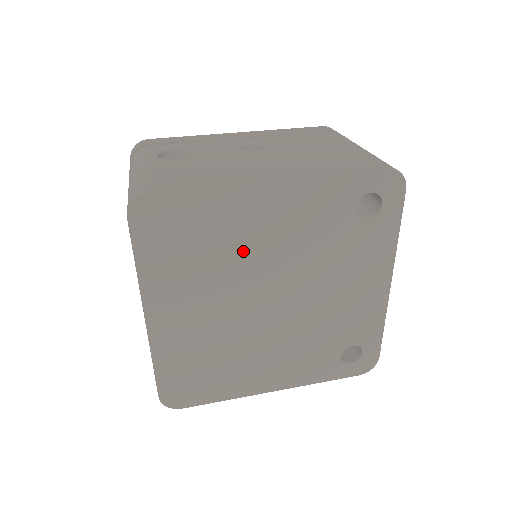
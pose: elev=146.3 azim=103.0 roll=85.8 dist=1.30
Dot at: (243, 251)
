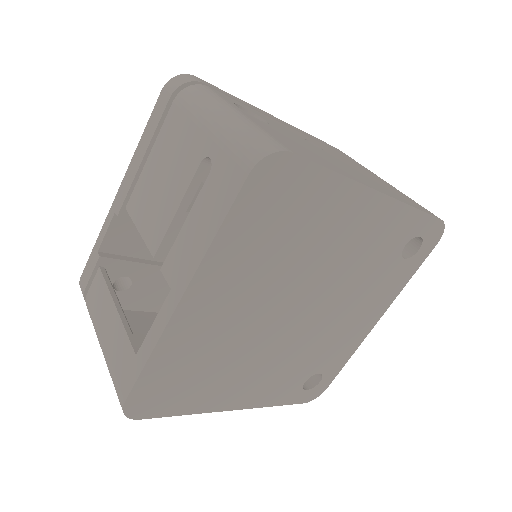
Dot at: (313, 254)
